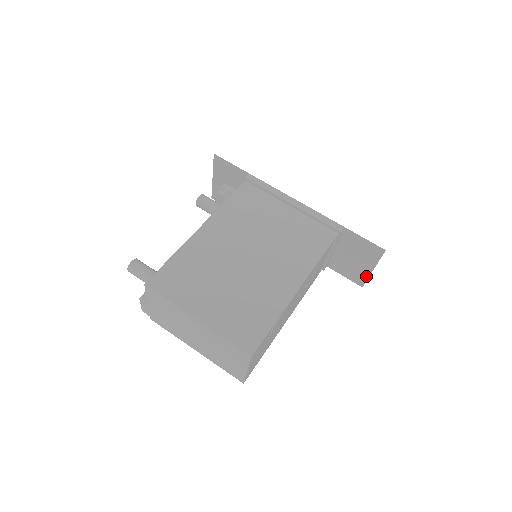
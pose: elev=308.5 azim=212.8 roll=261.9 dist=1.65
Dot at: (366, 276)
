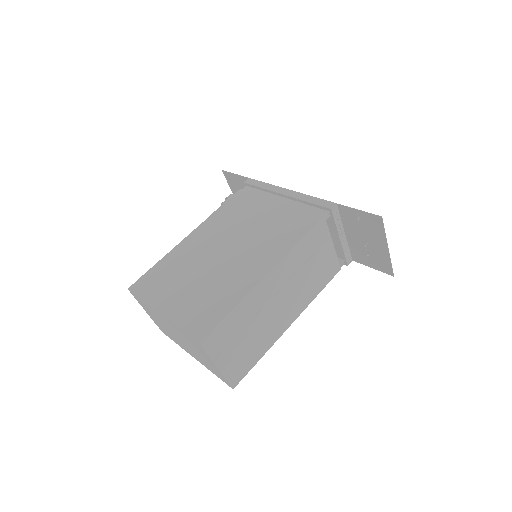
Dot at: (388, 259)
